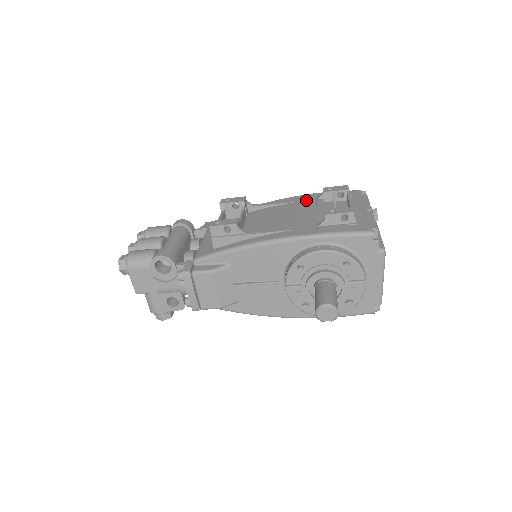
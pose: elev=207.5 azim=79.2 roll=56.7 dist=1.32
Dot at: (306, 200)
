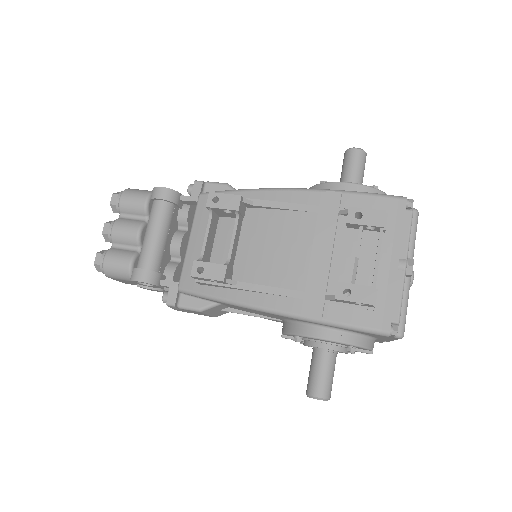
Dot at: (324, 212)
